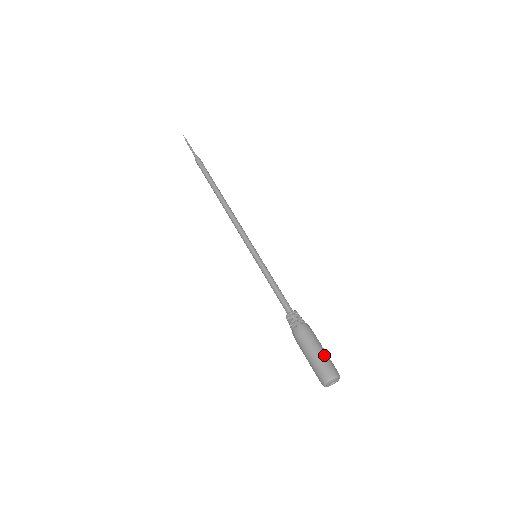
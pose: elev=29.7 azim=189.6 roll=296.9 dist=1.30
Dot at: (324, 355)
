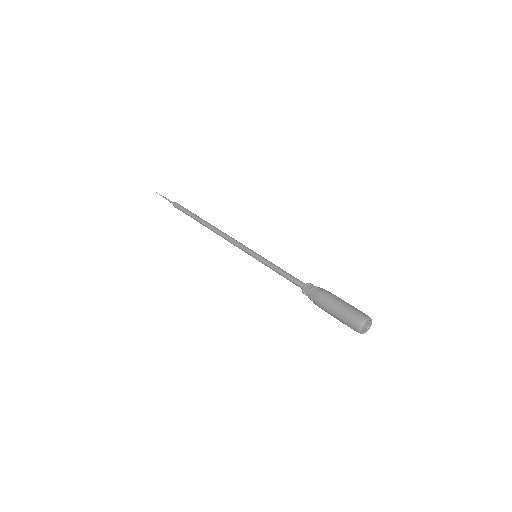
Dot at: (347, 307)
